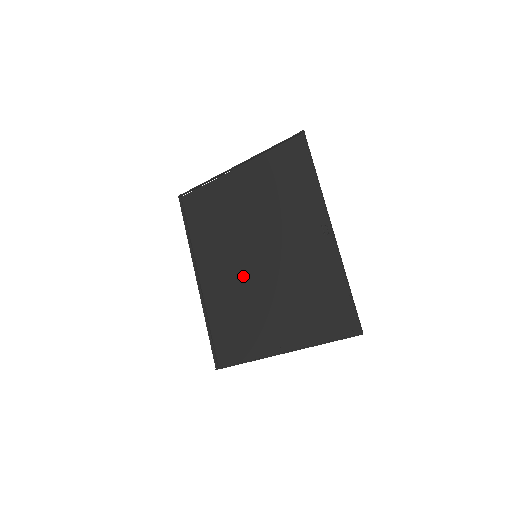
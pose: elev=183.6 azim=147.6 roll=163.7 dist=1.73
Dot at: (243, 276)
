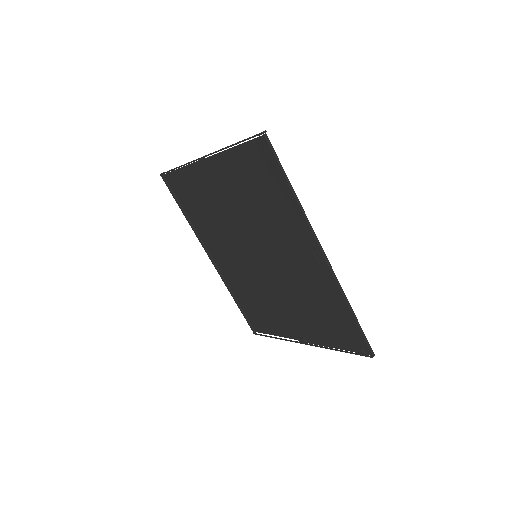
Dot at: (250, 269)
